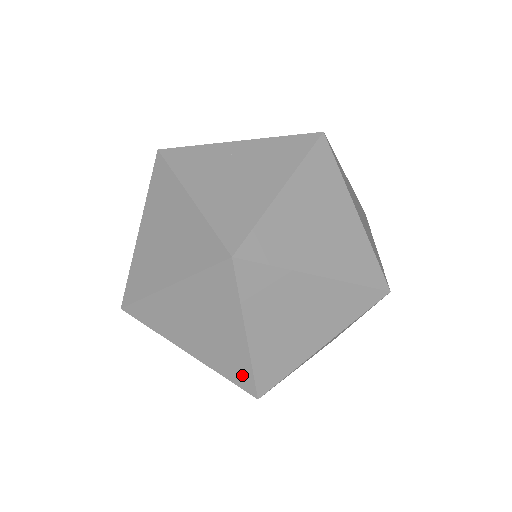
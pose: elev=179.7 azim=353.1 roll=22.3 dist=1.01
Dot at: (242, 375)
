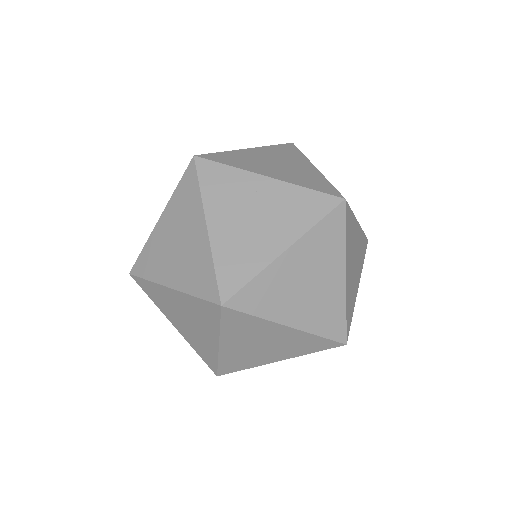
Dot at: (210, 360)
